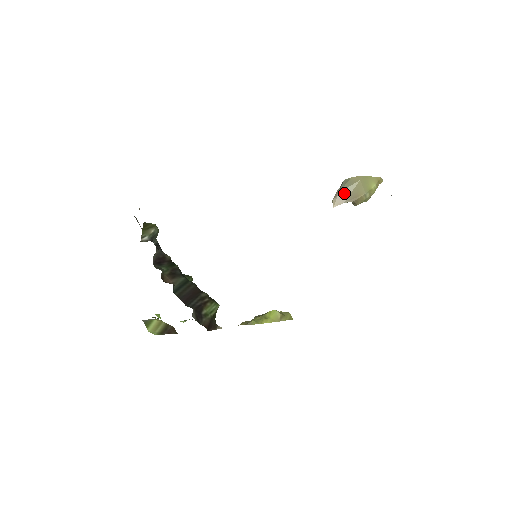
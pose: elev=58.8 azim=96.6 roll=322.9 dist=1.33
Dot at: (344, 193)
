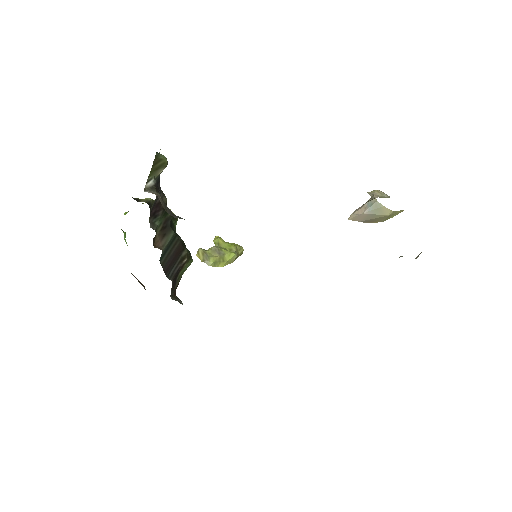
Dot at: (367, 216)
